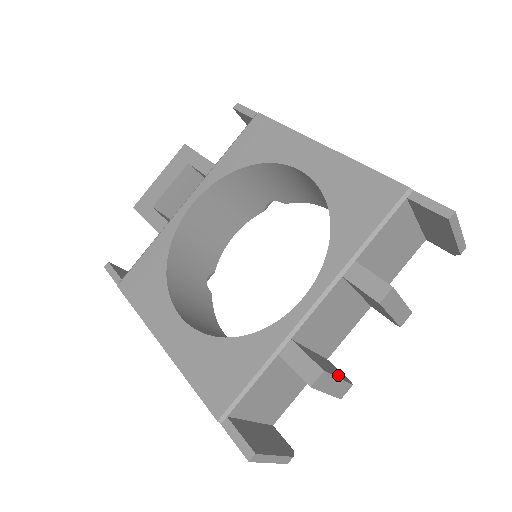
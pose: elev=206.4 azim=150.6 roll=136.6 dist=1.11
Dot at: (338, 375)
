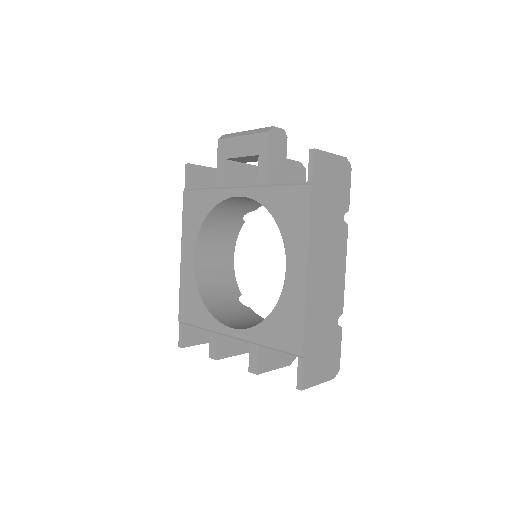
Dot at: (238, 351)
